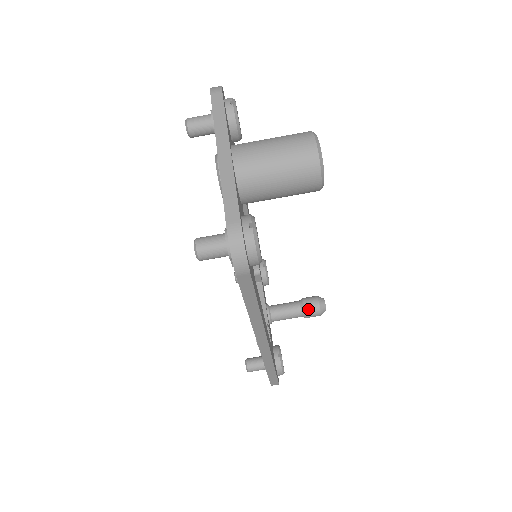
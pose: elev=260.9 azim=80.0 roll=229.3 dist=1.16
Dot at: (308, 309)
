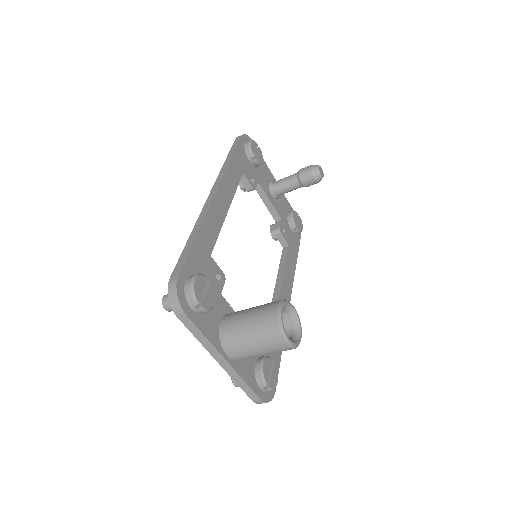
Dot at: (307, 186)
